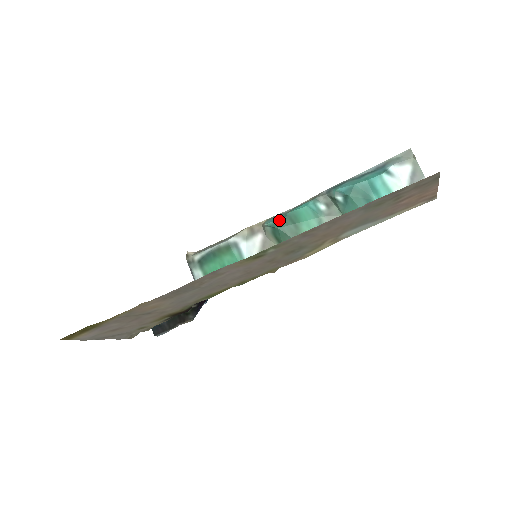
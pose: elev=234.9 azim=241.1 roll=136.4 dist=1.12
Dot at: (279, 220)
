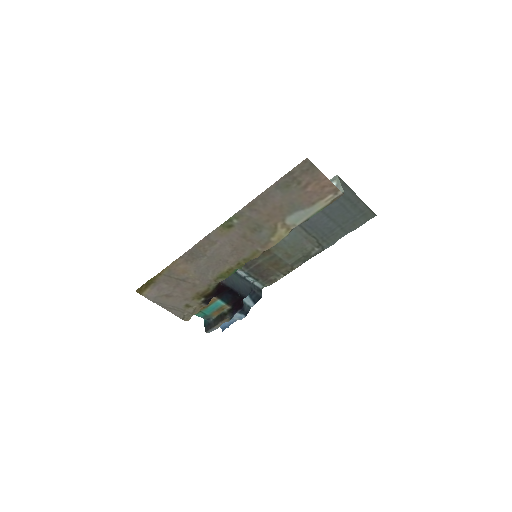
Dot at: occluded
